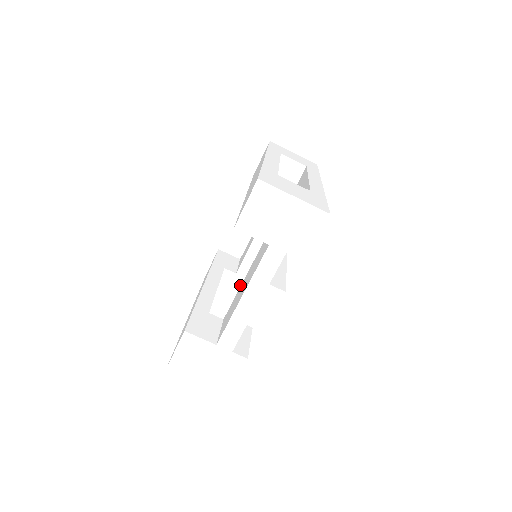
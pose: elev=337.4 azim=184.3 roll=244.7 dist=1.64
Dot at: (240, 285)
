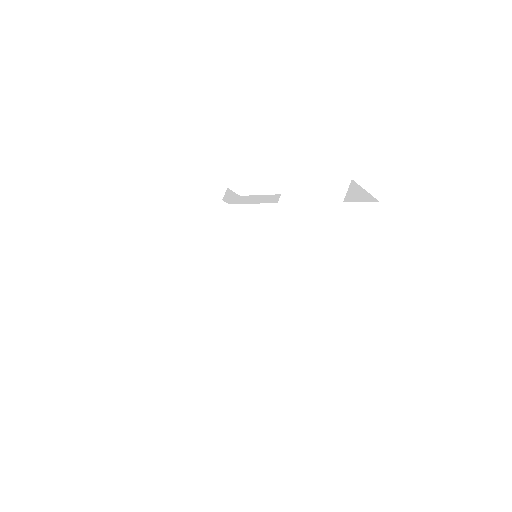
Dot at: (242, 201)
